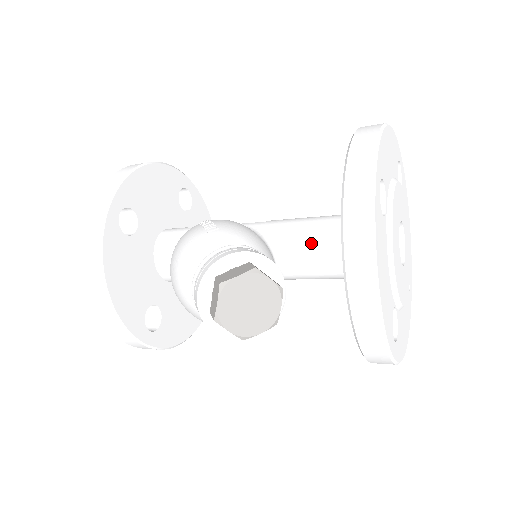
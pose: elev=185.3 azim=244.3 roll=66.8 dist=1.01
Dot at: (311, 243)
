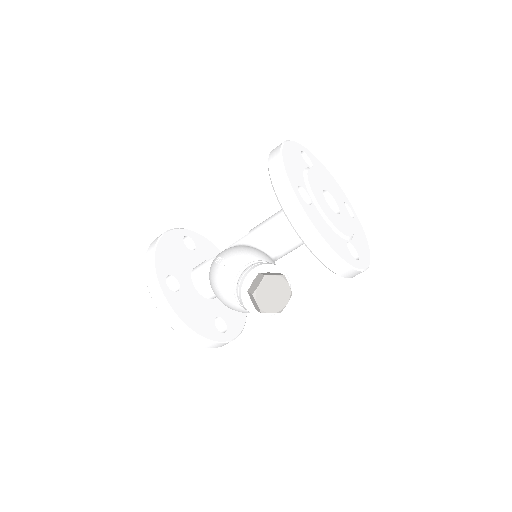
Dot at: (282, 233)
